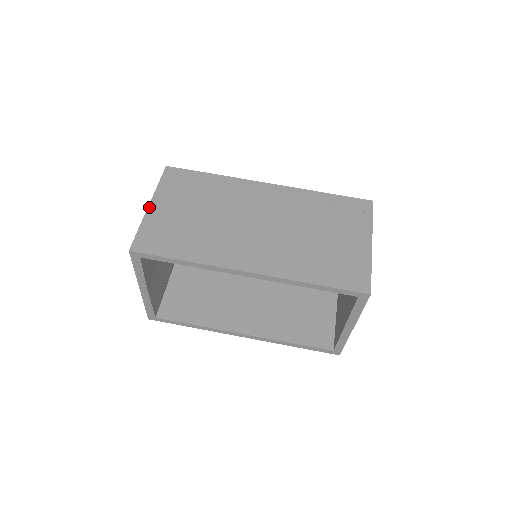
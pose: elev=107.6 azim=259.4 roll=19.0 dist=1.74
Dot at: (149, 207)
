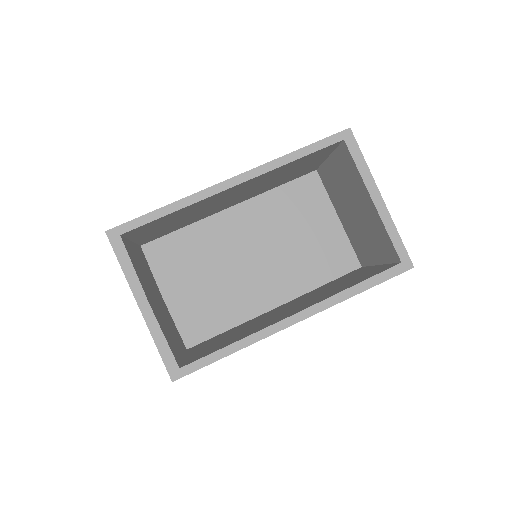
Dot at: occluded
